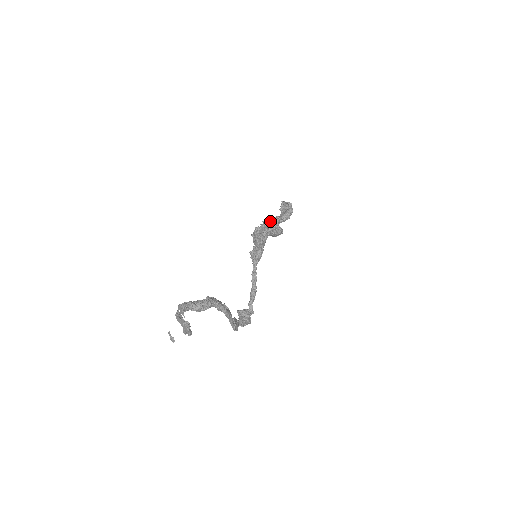
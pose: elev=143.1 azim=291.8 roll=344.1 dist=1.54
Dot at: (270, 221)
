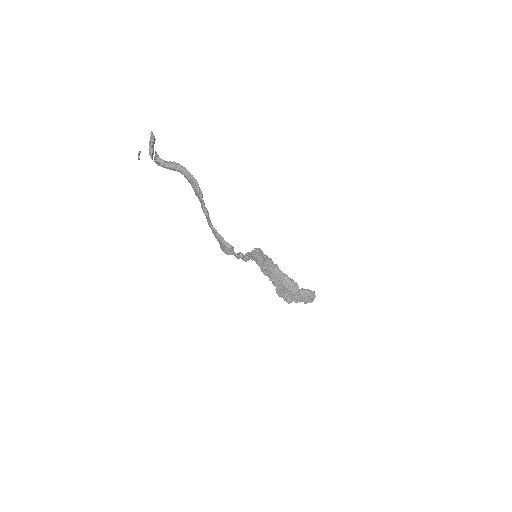
Dot at: occluded
